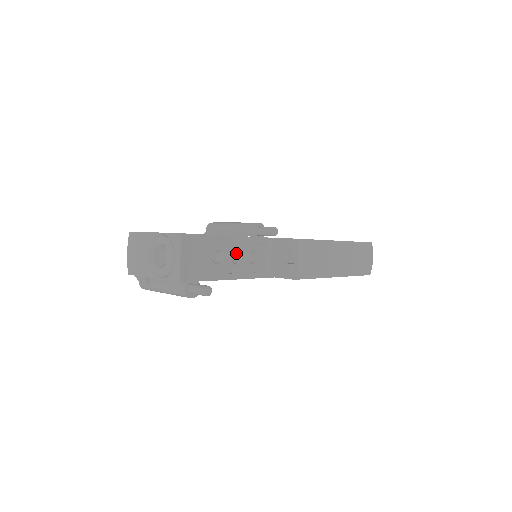
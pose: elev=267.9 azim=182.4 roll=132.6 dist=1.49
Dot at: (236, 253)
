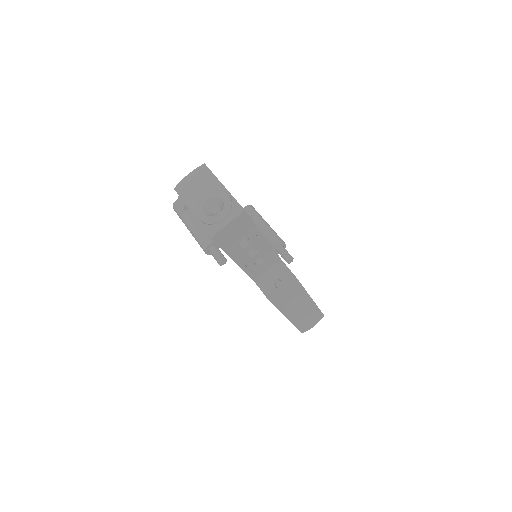
Dot at: (254, 248)
